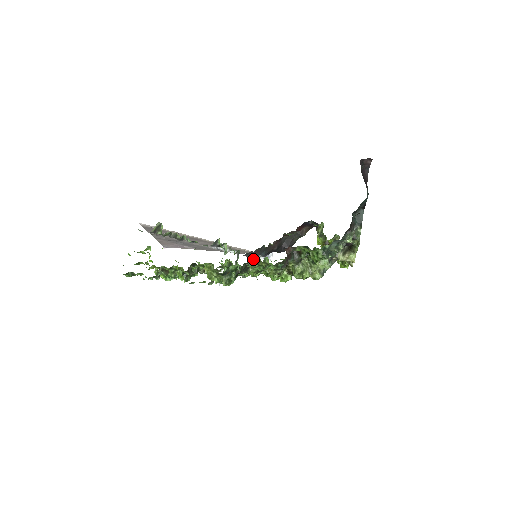
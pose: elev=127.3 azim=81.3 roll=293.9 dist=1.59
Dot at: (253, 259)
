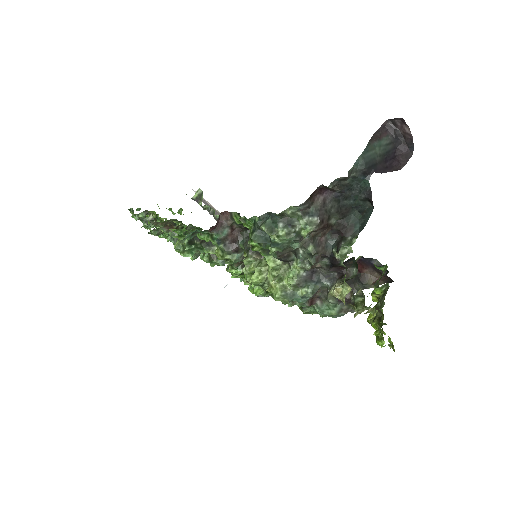
Dot at: occluded
